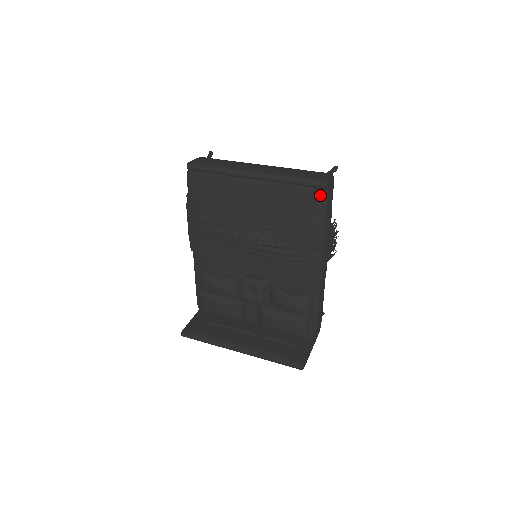
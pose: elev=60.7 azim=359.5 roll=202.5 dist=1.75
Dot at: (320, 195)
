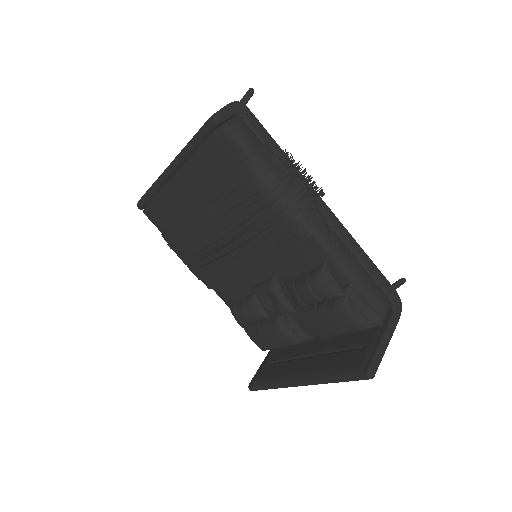
Dot at: (221, 136)
